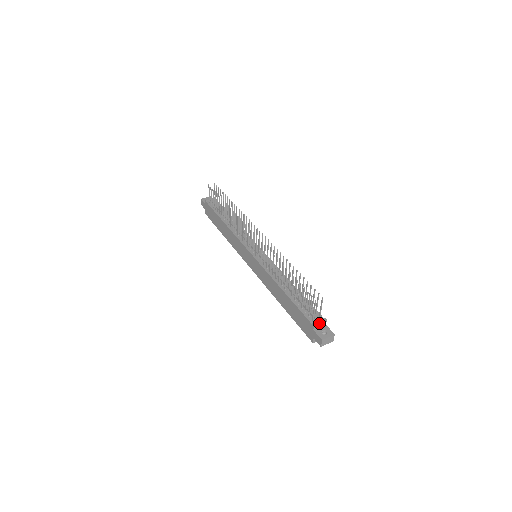
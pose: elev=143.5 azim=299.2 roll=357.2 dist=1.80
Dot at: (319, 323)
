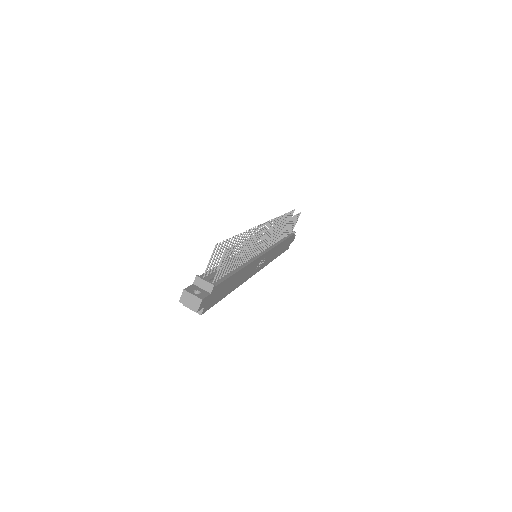
Dot at: (203, 280)
